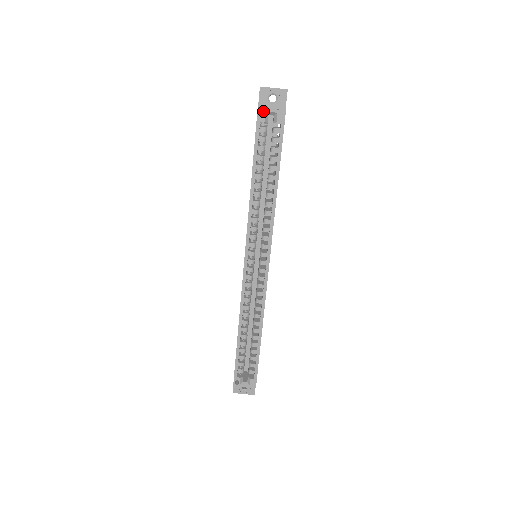
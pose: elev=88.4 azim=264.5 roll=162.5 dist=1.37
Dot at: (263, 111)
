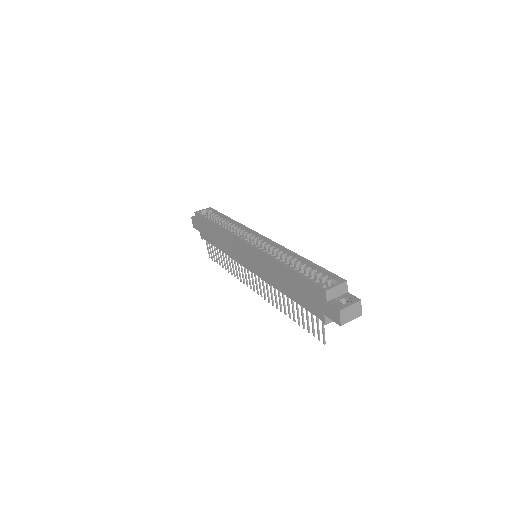
Dot at: (198, 212)
